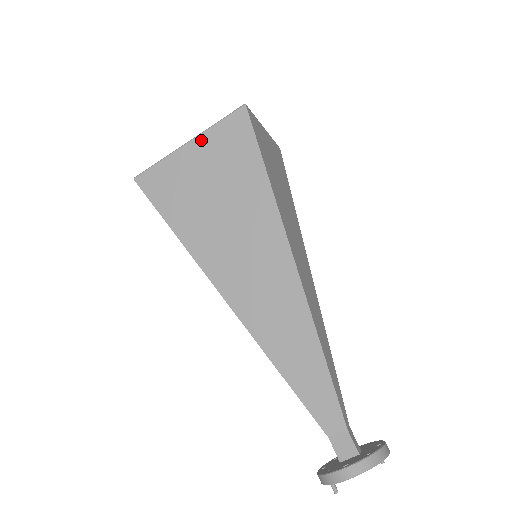
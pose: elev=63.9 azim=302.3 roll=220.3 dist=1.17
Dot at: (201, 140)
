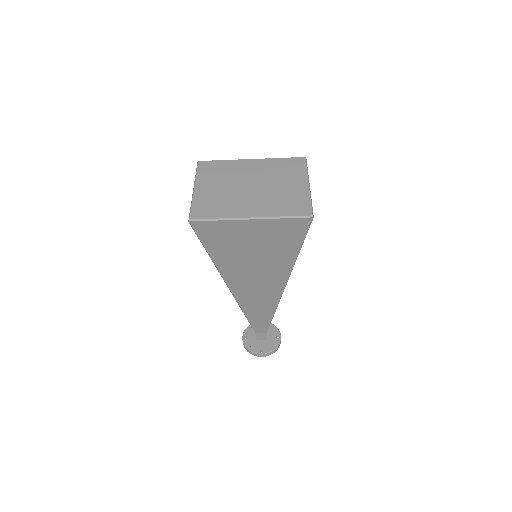
Dot at: (263, 222)
